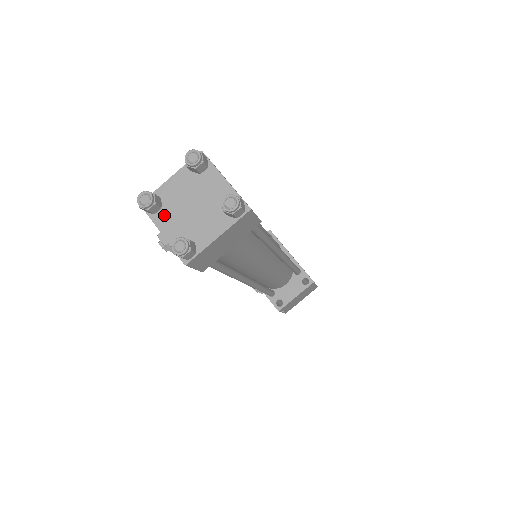
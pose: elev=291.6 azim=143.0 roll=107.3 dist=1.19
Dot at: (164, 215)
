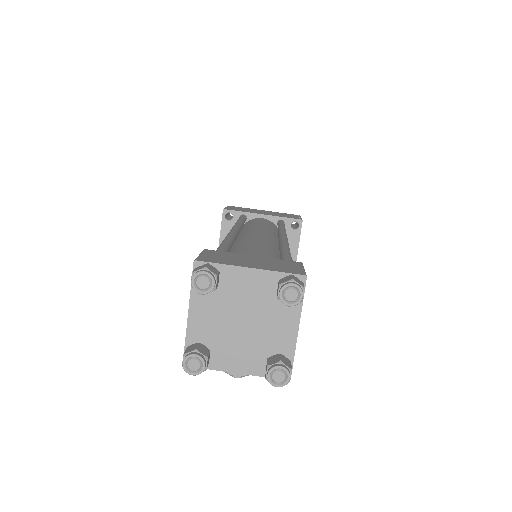
Dot at: (220, 355)
